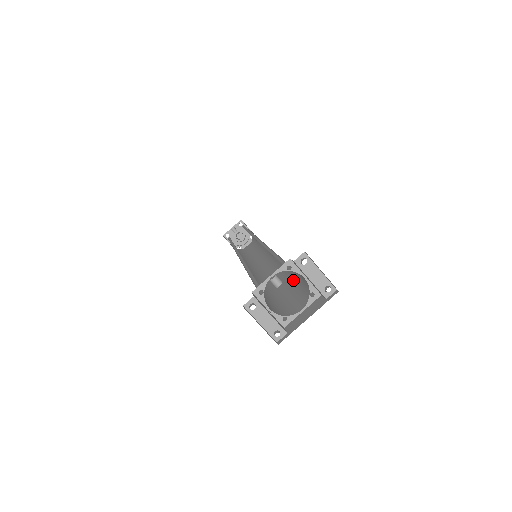
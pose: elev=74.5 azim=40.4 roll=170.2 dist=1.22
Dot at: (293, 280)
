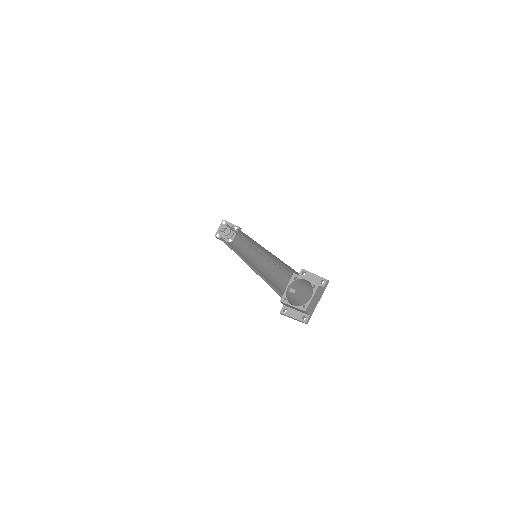
Dot at: occluded
